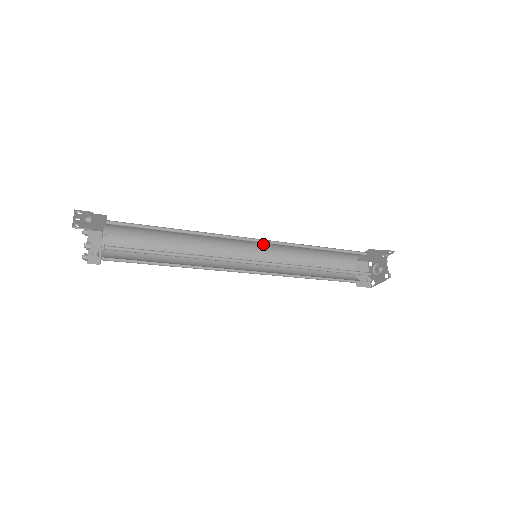
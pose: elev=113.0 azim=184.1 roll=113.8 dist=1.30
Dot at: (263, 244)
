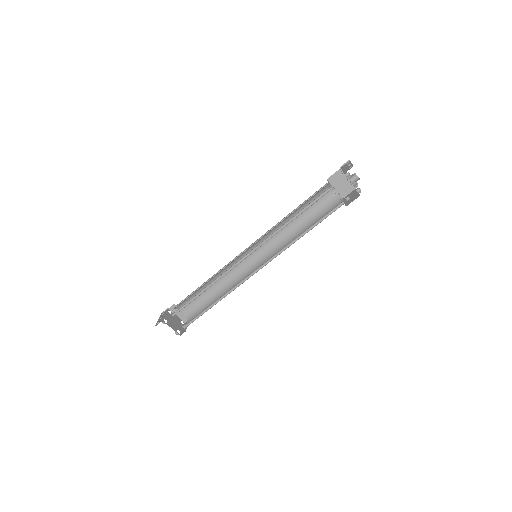
Dot at: occluded
